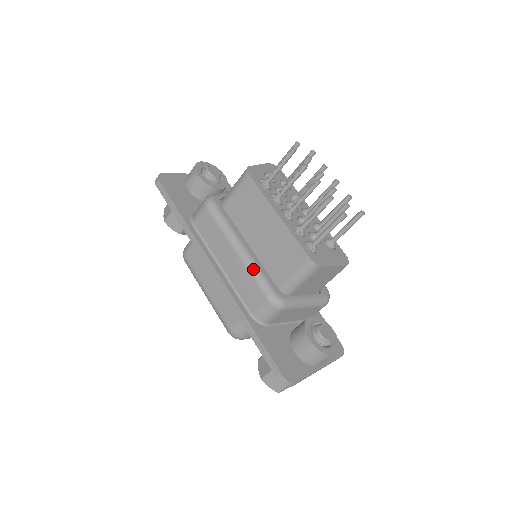
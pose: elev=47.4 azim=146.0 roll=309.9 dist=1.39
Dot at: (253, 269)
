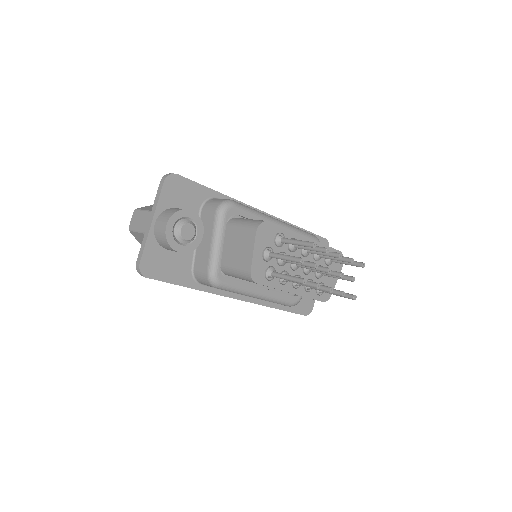
Dot at: (273, 301)
